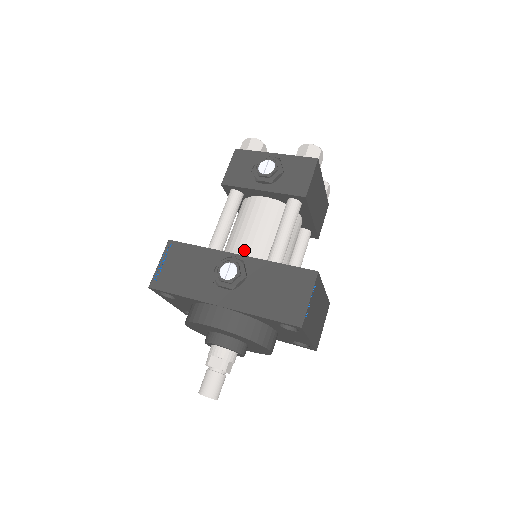
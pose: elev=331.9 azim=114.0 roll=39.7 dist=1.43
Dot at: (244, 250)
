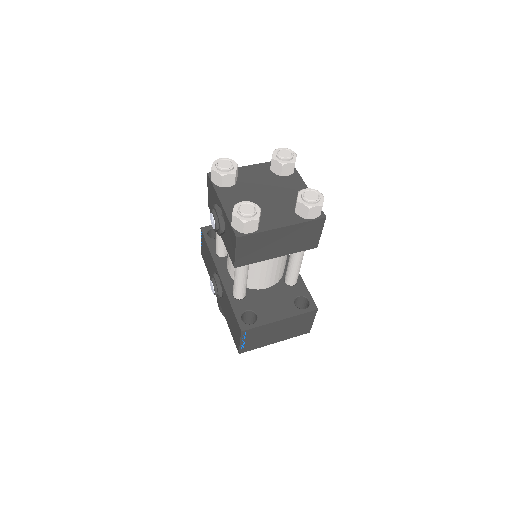
Dot at: (228, 267)
